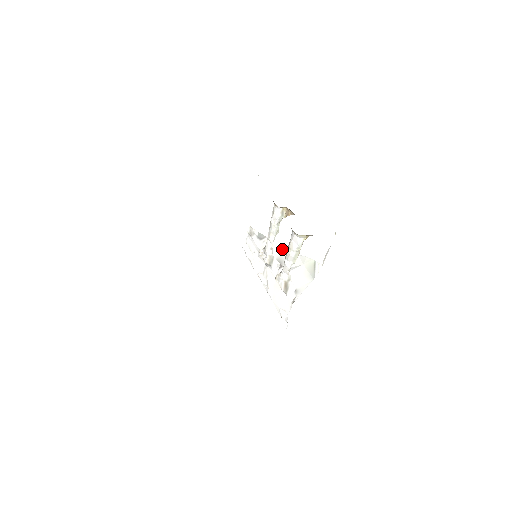
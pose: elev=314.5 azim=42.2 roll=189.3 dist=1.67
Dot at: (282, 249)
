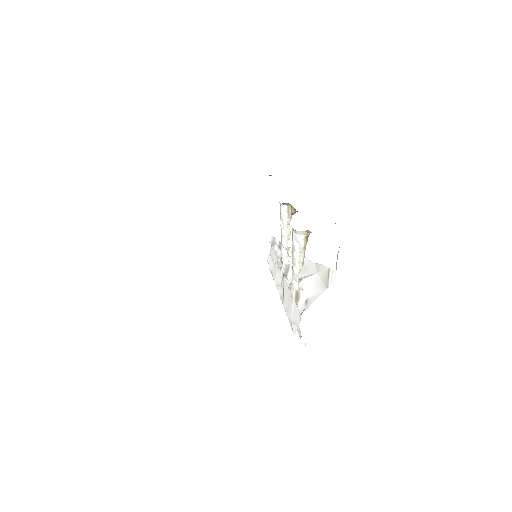
Dot at: occluded
